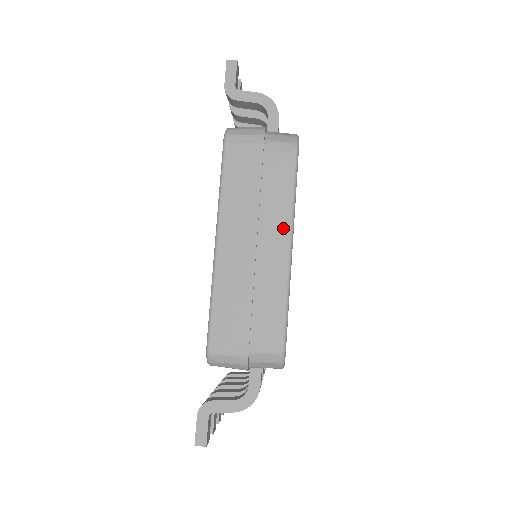
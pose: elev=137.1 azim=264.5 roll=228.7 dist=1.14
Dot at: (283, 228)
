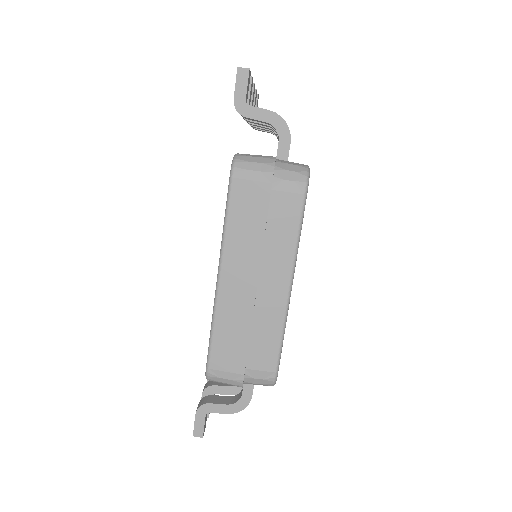
Dot at: (284, 270)
